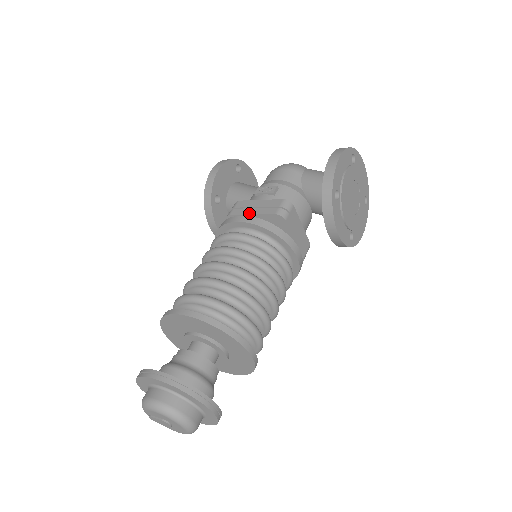
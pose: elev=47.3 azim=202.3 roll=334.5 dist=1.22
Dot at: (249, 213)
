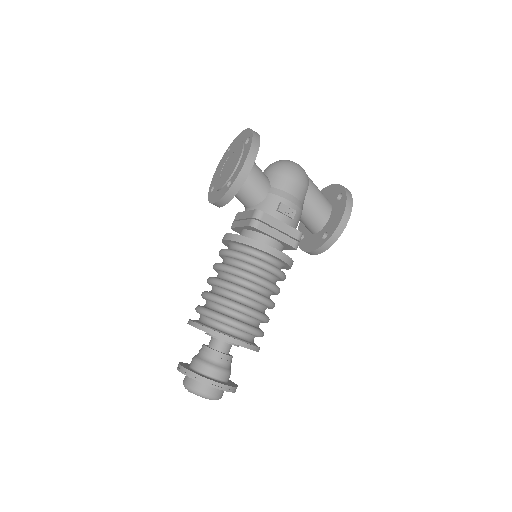
Dot at: (274, 236)
